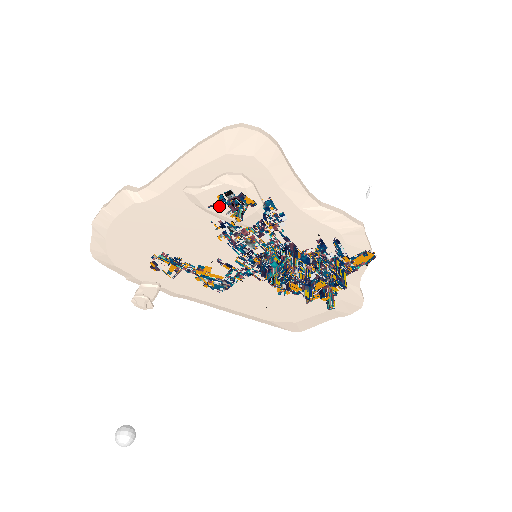
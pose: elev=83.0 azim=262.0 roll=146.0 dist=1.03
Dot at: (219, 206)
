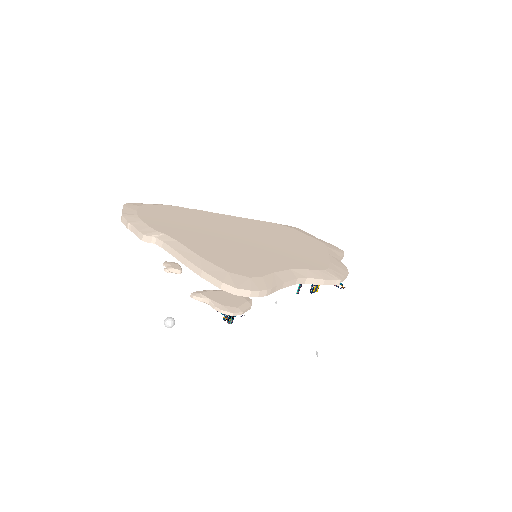
Dot at: occluded
